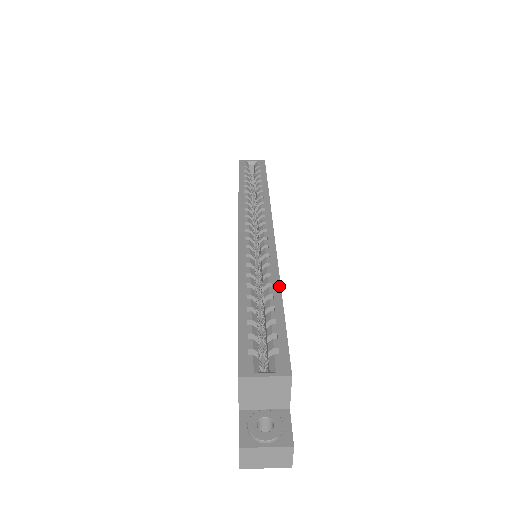
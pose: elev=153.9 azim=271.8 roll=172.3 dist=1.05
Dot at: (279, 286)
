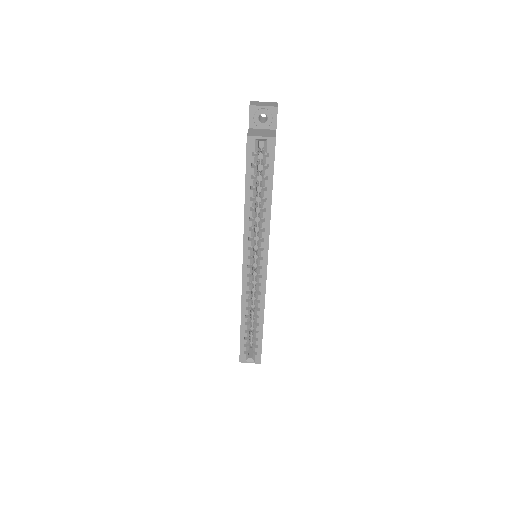
Dot at: (263, 318)
